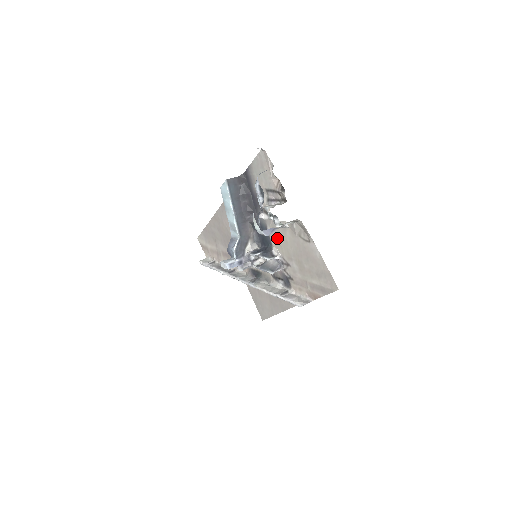
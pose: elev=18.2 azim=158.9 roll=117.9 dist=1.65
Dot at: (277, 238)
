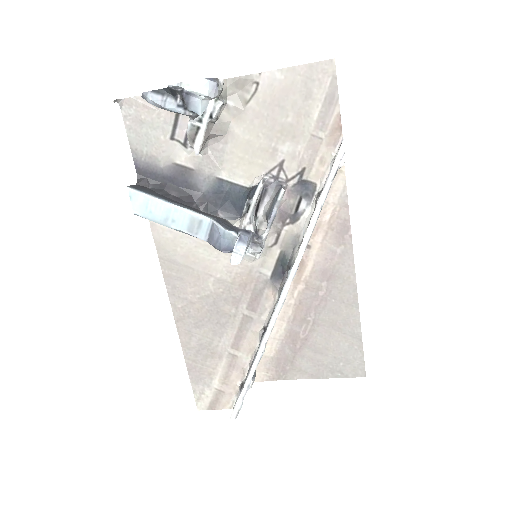
Dot at: (239, 163)
